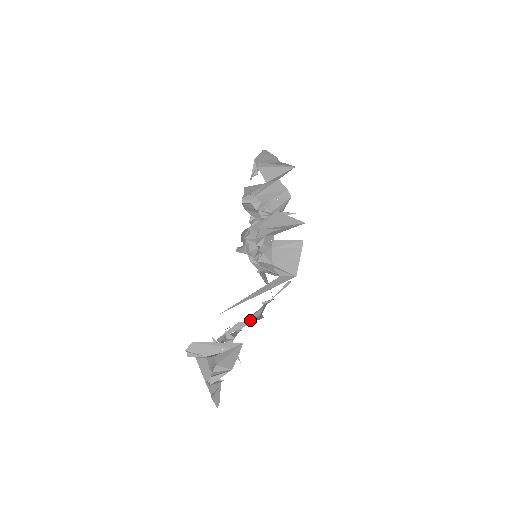
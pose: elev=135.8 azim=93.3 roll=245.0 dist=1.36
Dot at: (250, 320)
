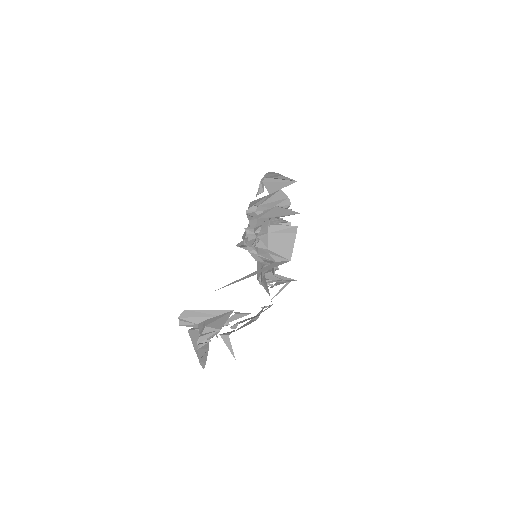
Dot at: (247, 319)
